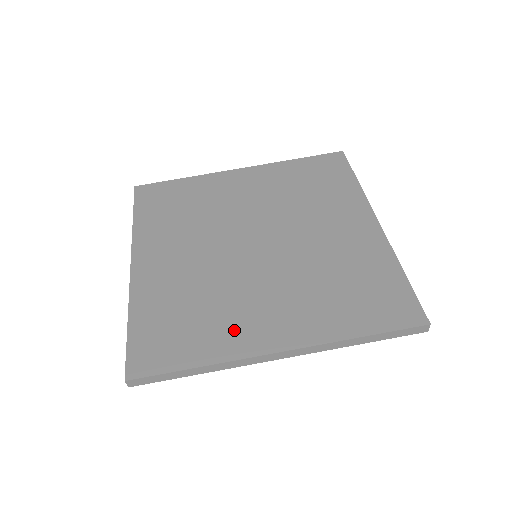
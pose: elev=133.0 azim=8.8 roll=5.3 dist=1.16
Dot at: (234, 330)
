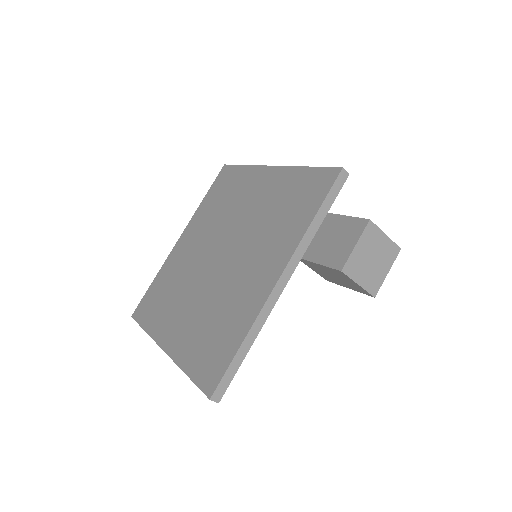
Dot at: (165, 318)
